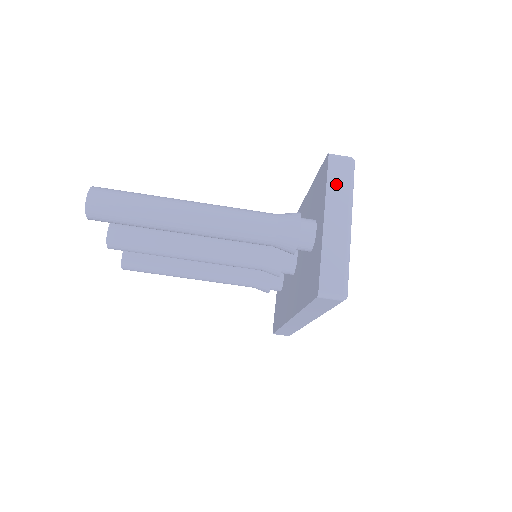
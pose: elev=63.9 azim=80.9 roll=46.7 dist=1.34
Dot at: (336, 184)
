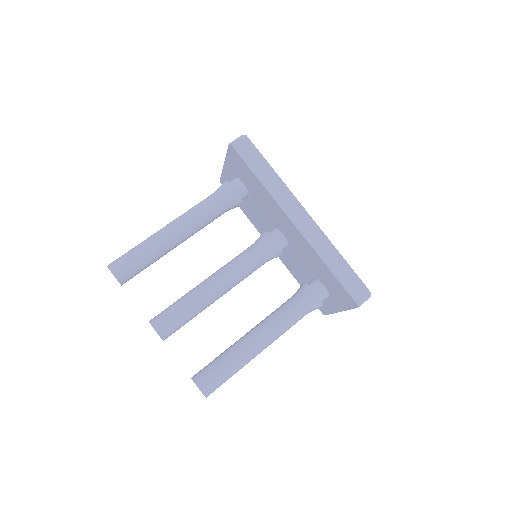
Dot at: occluded
